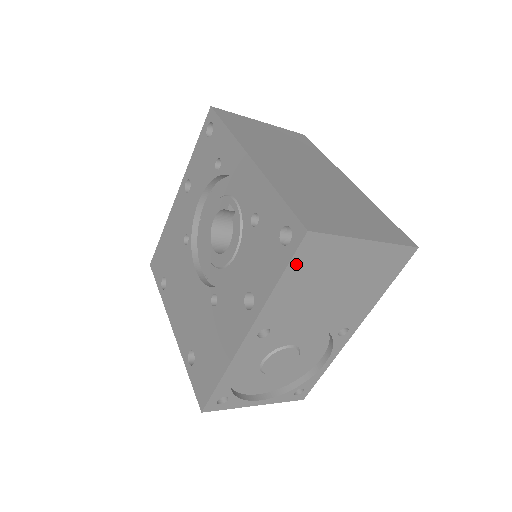
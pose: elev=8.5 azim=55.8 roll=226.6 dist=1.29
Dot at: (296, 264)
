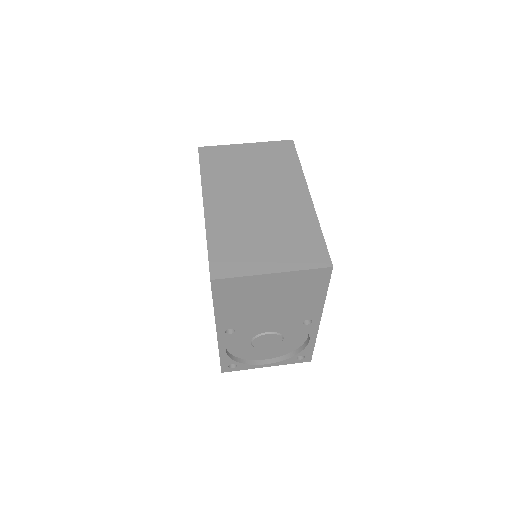
Dot at: (219, 296)
